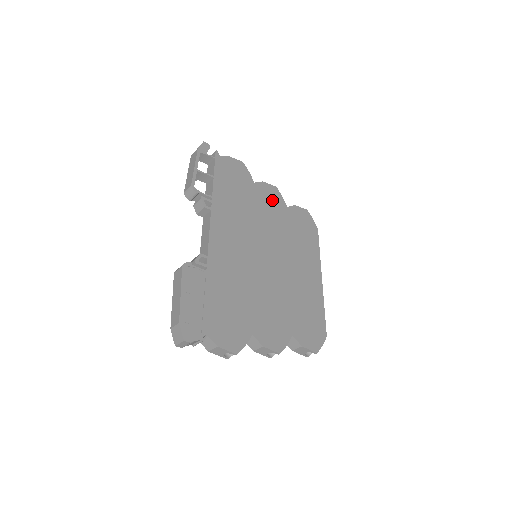
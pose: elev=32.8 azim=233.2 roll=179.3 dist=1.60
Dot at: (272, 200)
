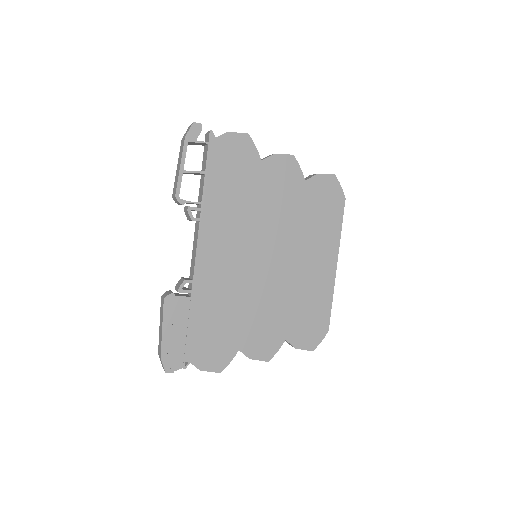
Dot at: (284, 178)
